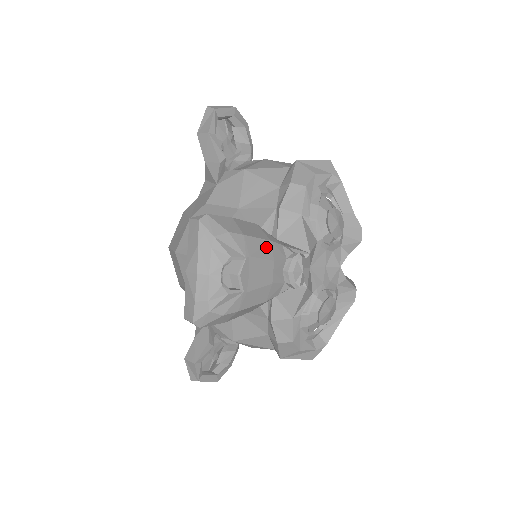
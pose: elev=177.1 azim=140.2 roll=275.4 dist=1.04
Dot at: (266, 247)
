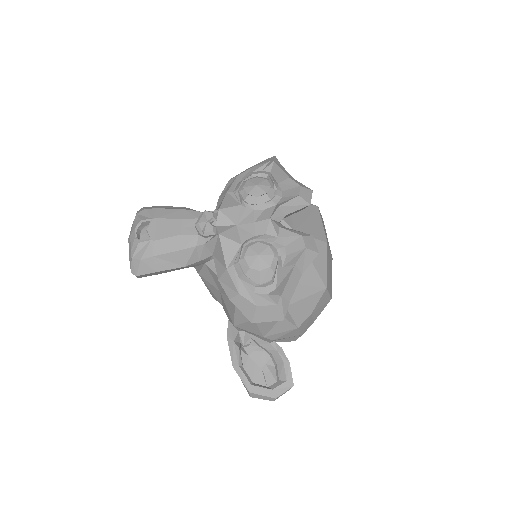
Dot at: (176, 213)
